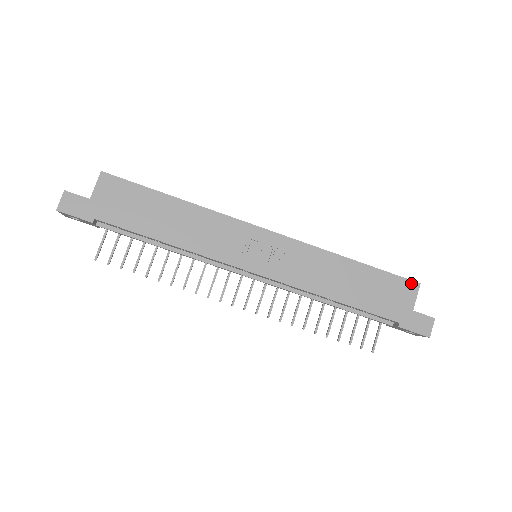
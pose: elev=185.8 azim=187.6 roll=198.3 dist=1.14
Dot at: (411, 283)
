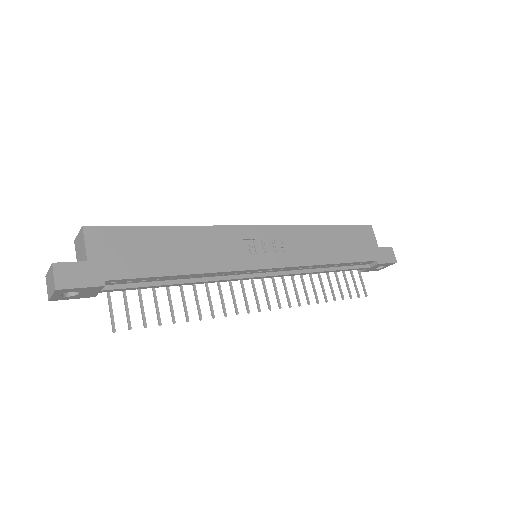
Dot at: (367, 227)
